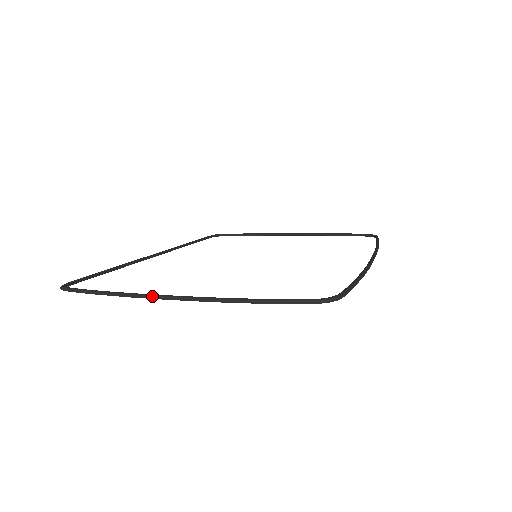
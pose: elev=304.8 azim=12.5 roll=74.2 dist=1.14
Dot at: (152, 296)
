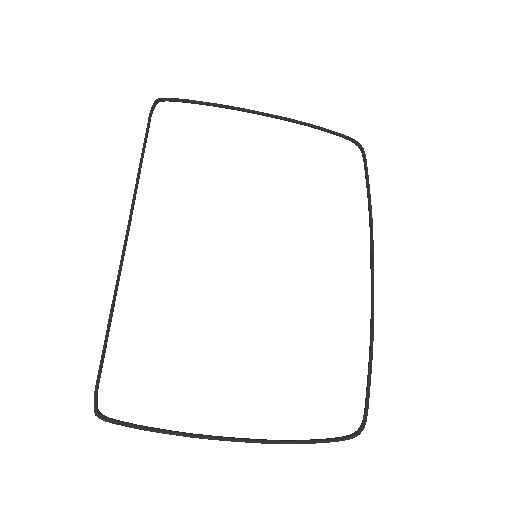
Dot at: occluded
